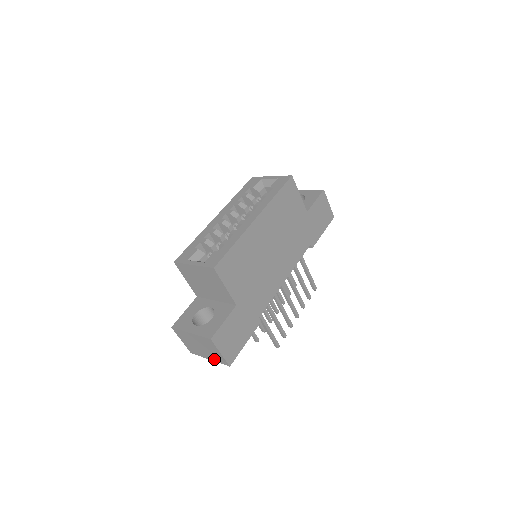
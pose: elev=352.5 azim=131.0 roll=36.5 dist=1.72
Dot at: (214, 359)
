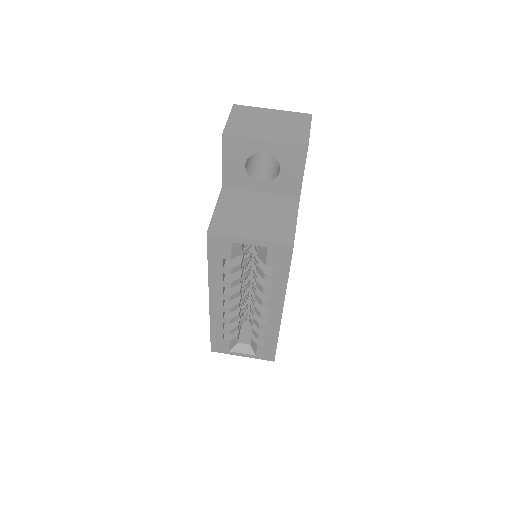
Dot at: occluded
